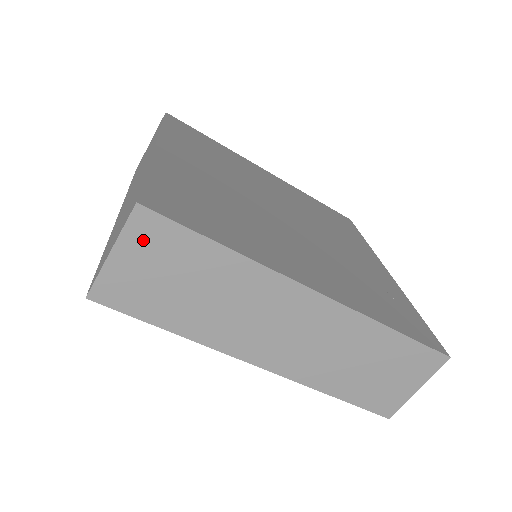
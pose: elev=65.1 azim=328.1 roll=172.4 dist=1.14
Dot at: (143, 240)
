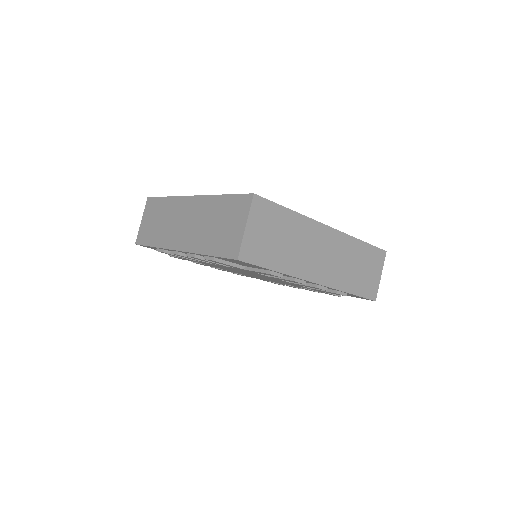
Dot at: (259, 215)
